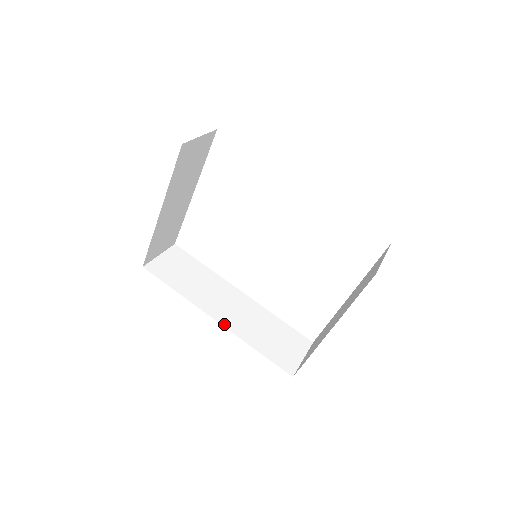
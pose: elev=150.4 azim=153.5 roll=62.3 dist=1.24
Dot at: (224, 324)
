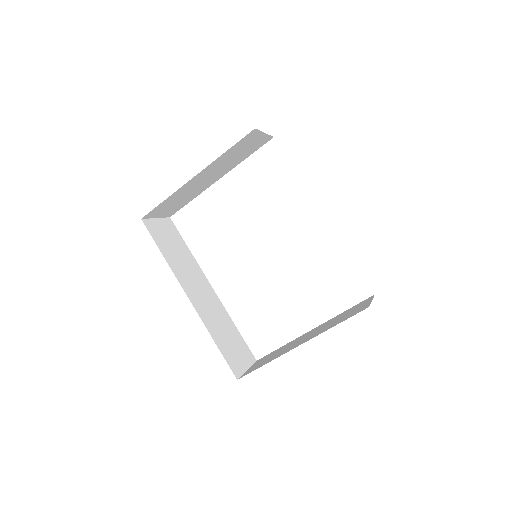
Dot at: (194, 305)
